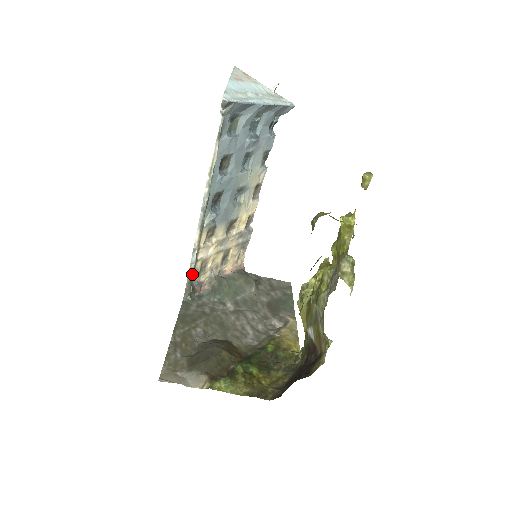
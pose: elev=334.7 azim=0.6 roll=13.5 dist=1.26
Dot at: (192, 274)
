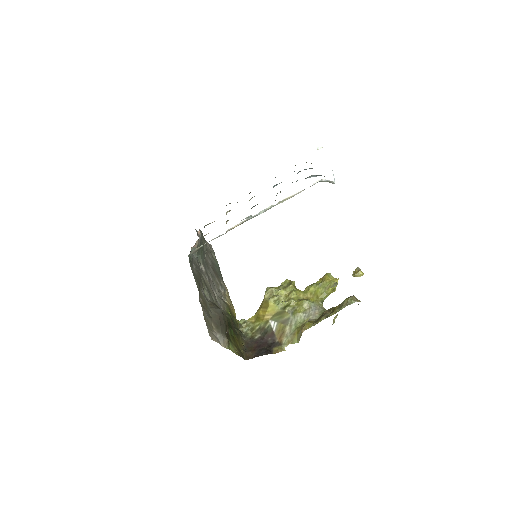
Dot at: occluded
